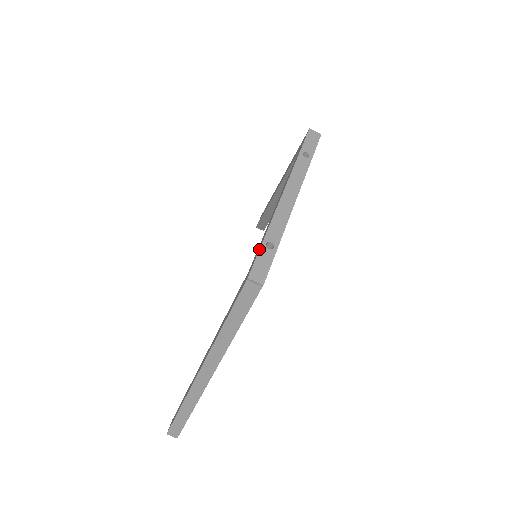
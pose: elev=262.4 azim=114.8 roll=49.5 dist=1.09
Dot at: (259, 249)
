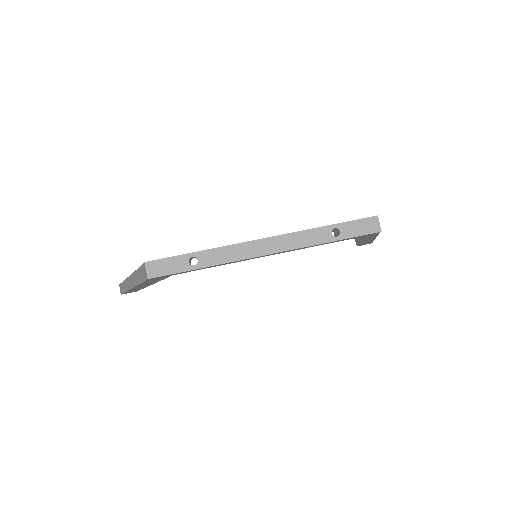
Dot at: (182, 254)
